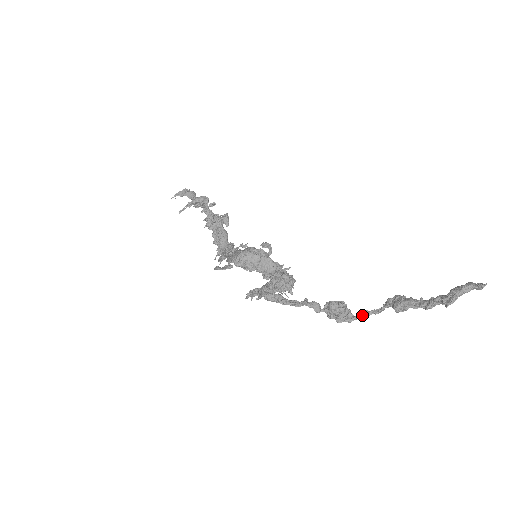
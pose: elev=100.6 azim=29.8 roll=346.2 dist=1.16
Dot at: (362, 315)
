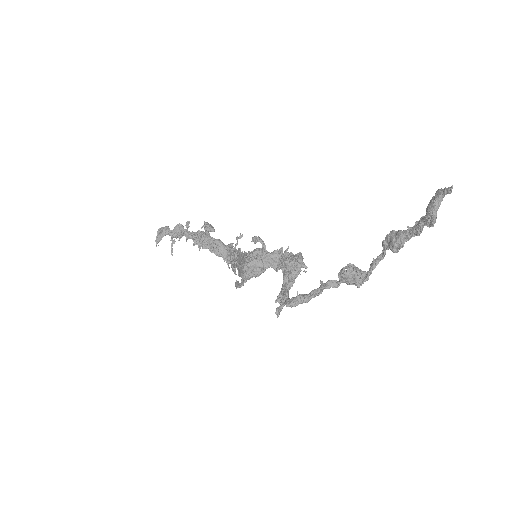
Dot at: (372, 269)
